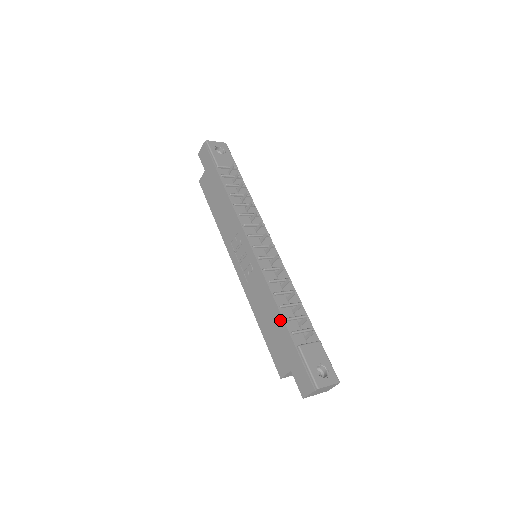
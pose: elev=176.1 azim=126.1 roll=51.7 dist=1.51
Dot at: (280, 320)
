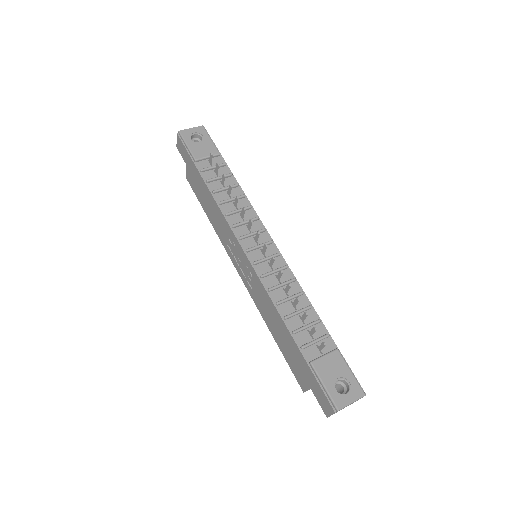
Dot at: (287, 333)
